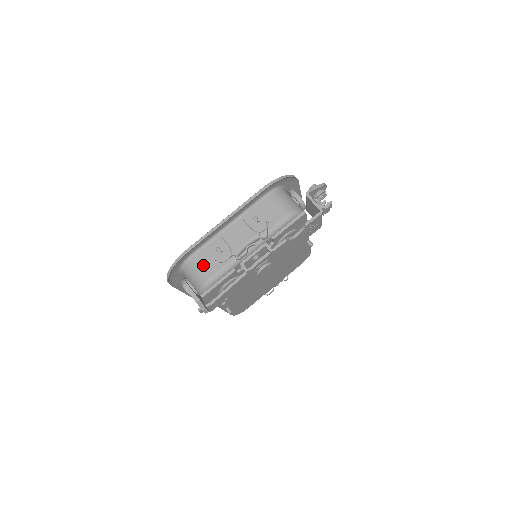
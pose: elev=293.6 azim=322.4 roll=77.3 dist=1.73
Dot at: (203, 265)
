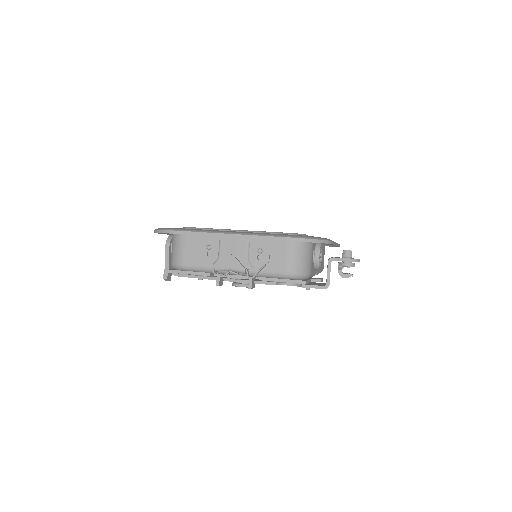
Dot at: (187, 249)
